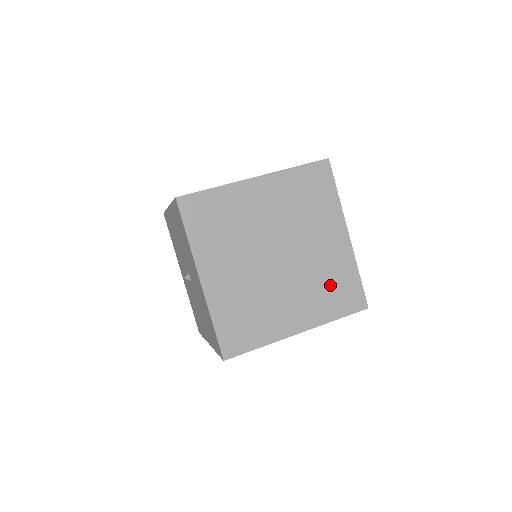
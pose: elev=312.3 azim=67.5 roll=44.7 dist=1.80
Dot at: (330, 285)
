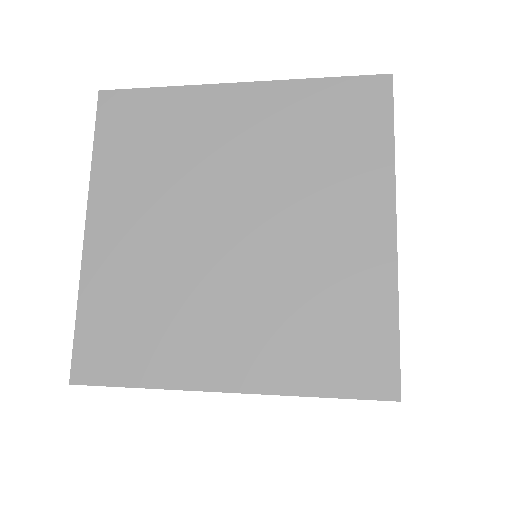
Dot at: occluded
